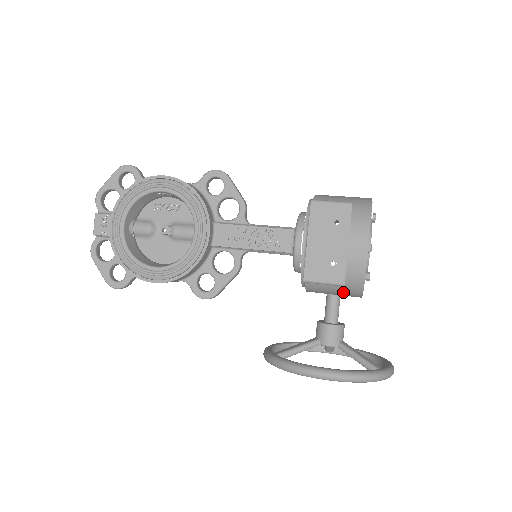
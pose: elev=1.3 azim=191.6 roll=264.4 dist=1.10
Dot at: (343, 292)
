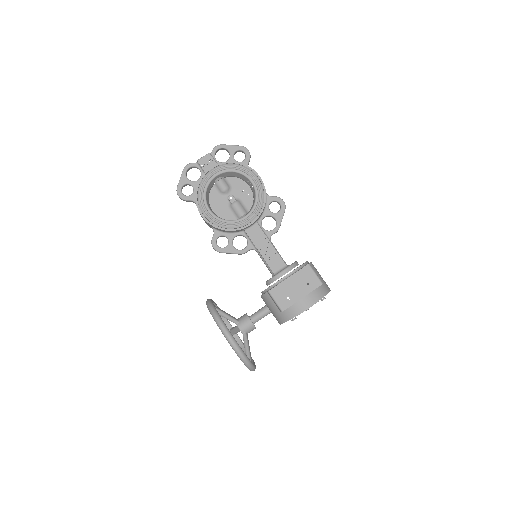
Dot at: (276, 314)
